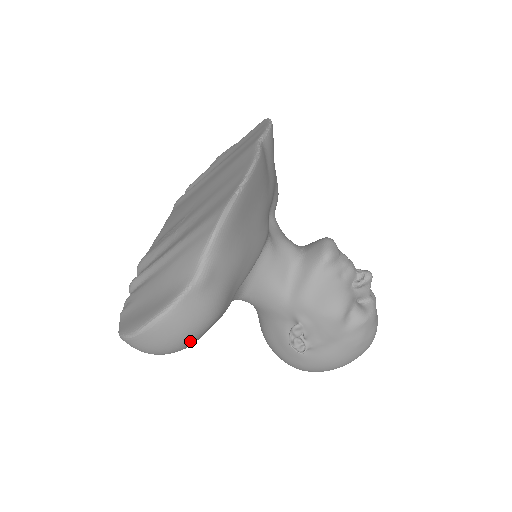
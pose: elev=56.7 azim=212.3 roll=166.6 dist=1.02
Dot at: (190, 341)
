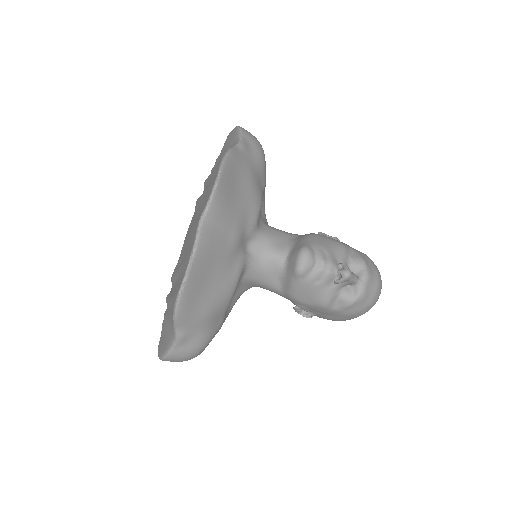
Dot at: occluded
